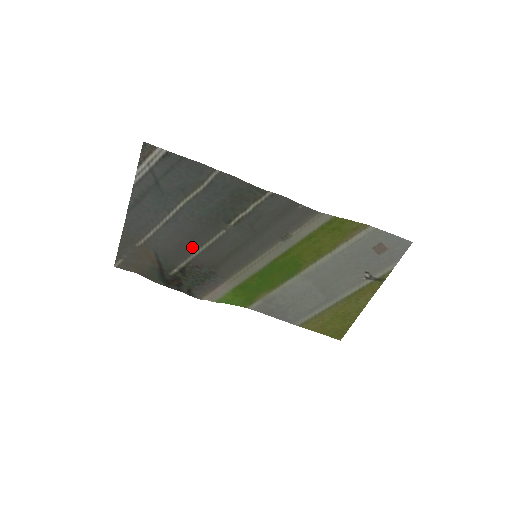
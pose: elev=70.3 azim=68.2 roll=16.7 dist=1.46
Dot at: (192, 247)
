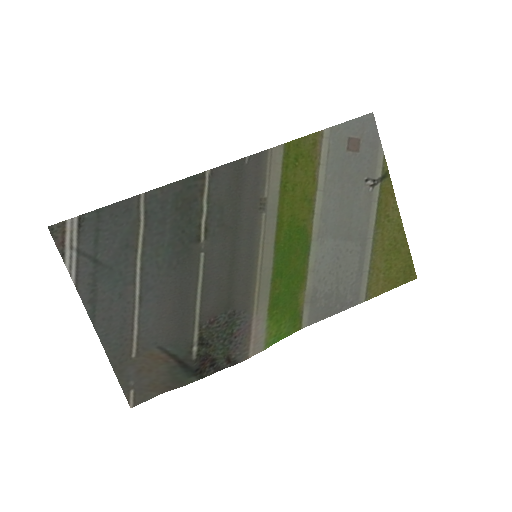
Dot at: (188, 303)
